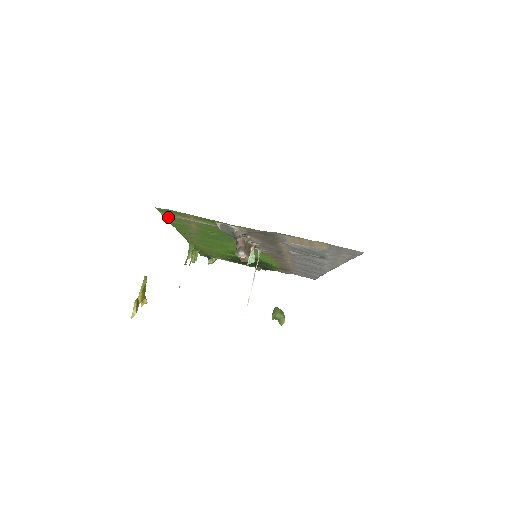
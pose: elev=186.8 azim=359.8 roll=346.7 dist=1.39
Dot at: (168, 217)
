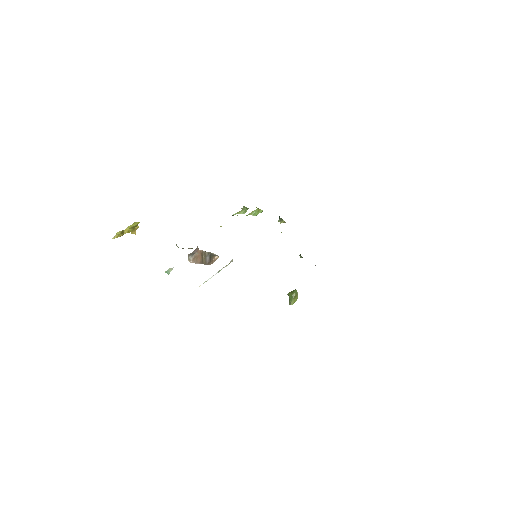
Dot at: occluded
